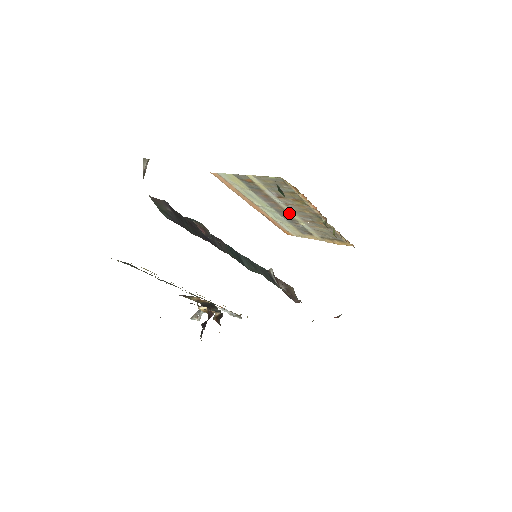
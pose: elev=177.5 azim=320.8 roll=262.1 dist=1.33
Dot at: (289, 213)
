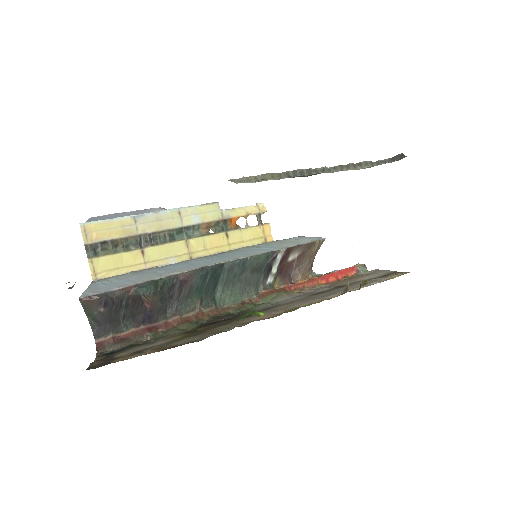
Dot at: occluded
